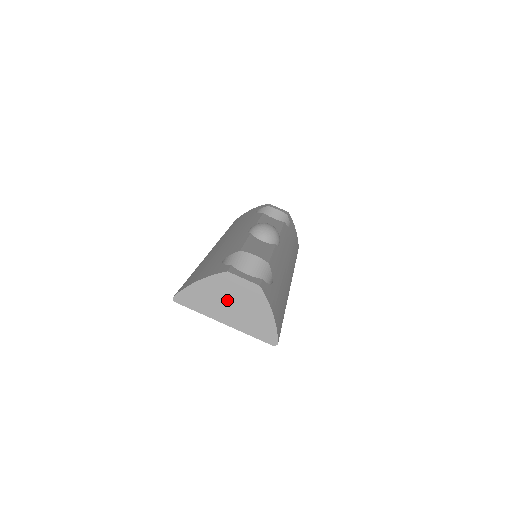
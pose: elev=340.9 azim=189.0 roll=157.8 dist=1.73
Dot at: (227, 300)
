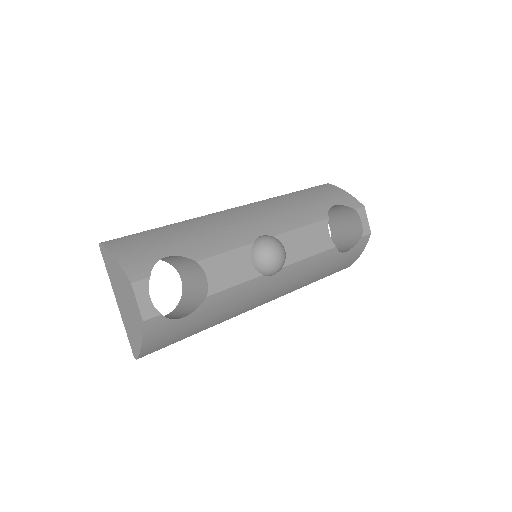
Dot at: (124, 295)
